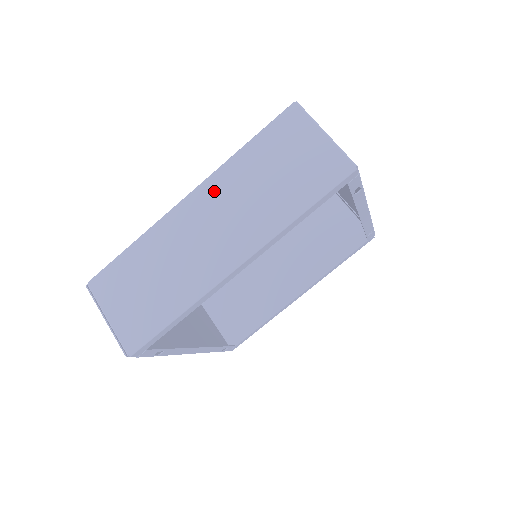
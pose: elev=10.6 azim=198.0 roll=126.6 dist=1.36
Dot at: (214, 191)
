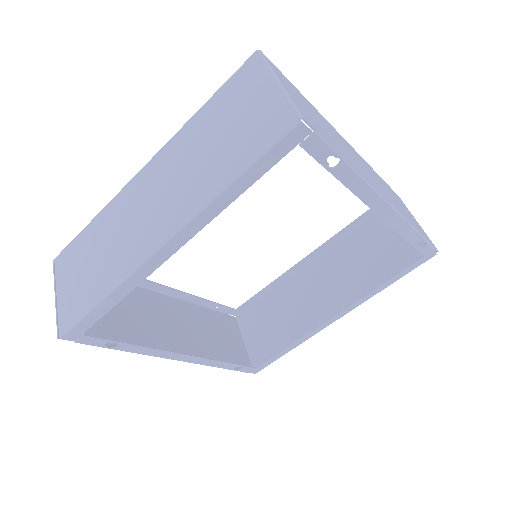
Dot at: (164, 161)
